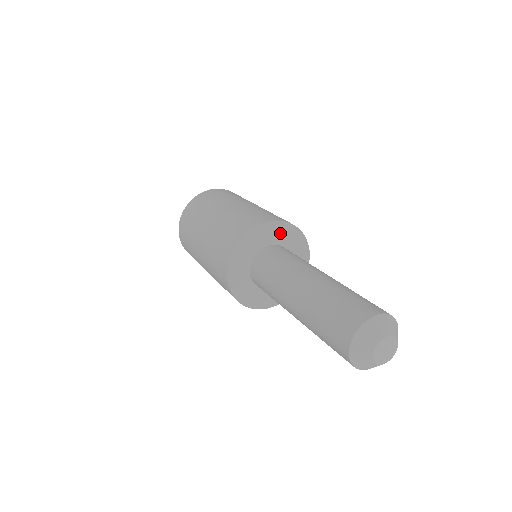
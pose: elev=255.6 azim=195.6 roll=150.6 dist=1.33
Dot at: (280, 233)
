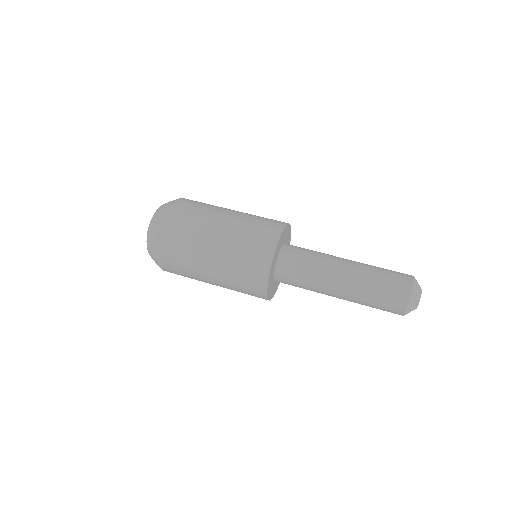
Dot at: (288, 235)
